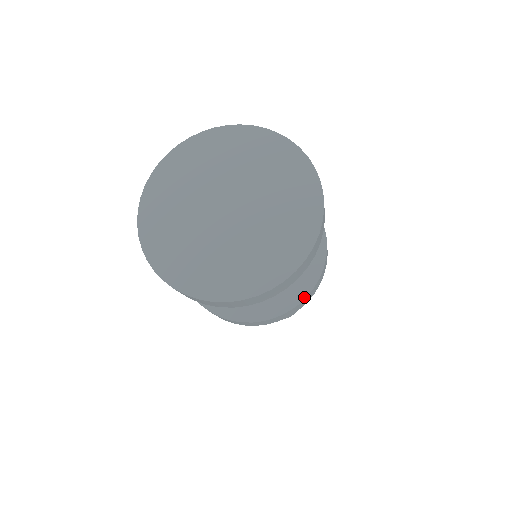
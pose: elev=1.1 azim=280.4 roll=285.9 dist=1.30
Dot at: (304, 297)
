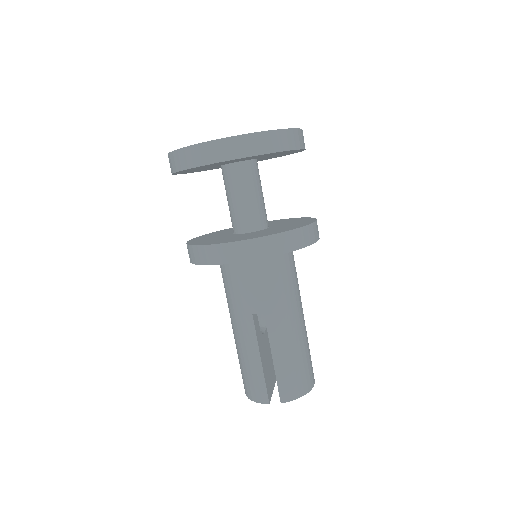
Dot at: (293, 229)
